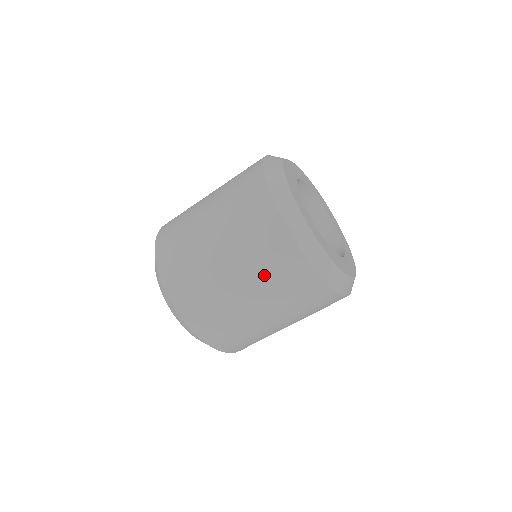
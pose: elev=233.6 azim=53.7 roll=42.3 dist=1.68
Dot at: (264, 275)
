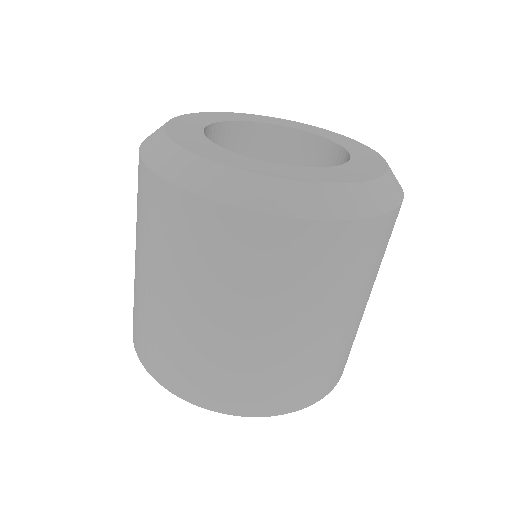
Dot at: (320, 290)
